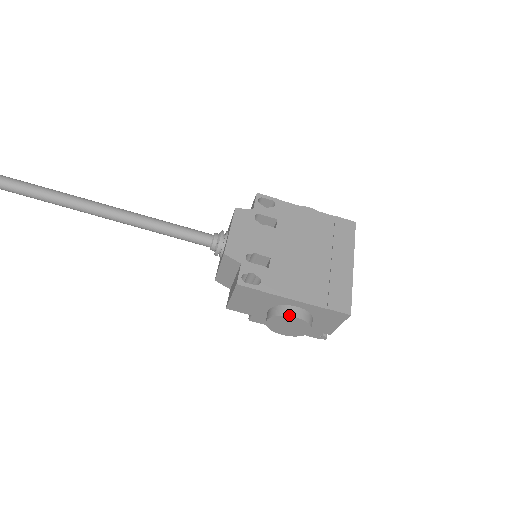
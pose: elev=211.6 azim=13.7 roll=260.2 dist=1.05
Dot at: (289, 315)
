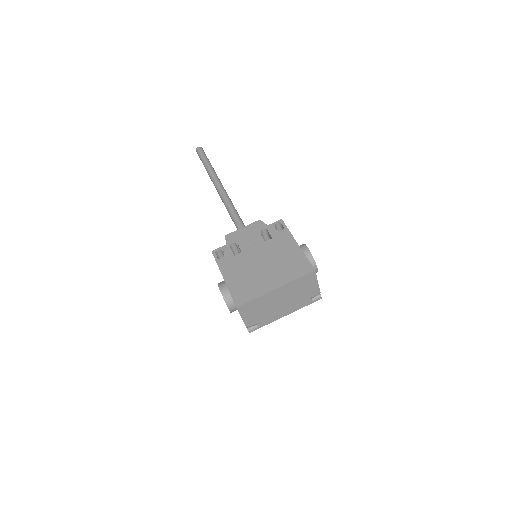
Dot at: (219, 286)
